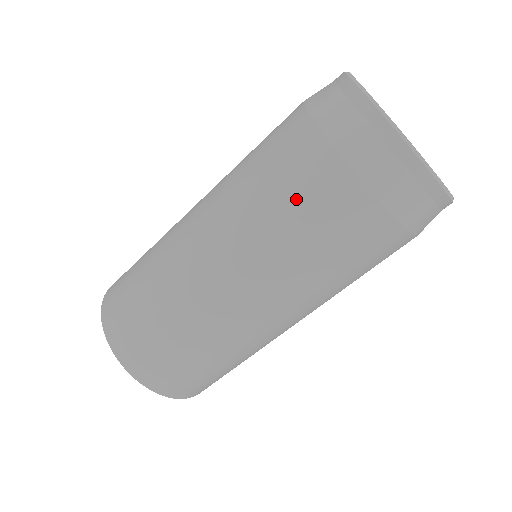
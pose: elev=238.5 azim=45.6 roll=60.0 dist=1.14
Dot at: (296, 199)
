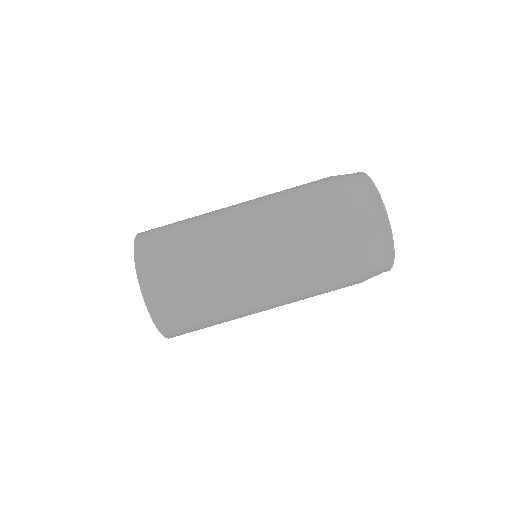
Dot at: (317, 225)
